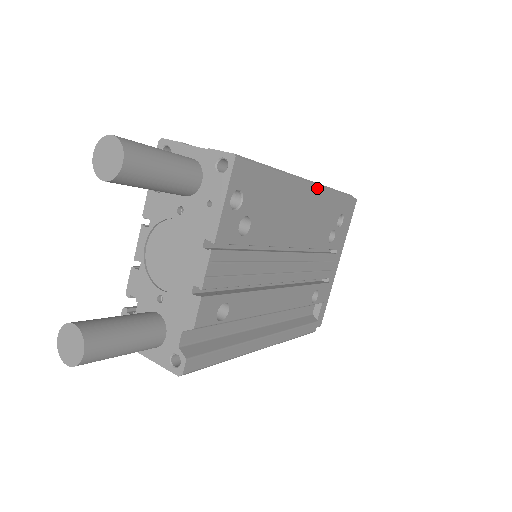
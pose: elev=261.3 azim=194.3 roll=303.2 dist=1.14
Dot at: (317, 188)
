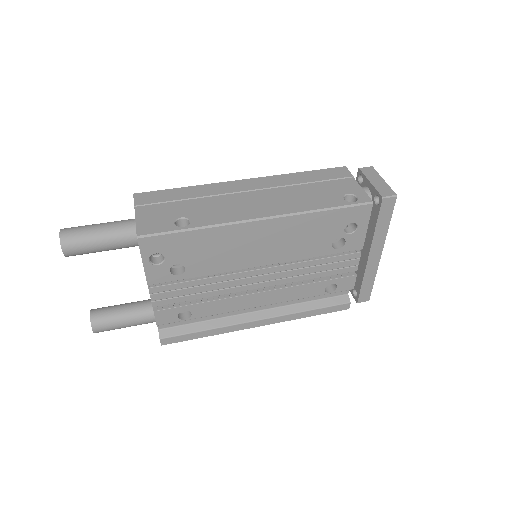
Dot at: (281, 219)
